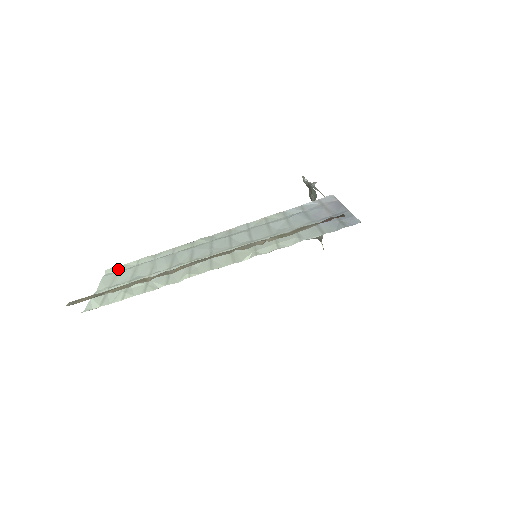
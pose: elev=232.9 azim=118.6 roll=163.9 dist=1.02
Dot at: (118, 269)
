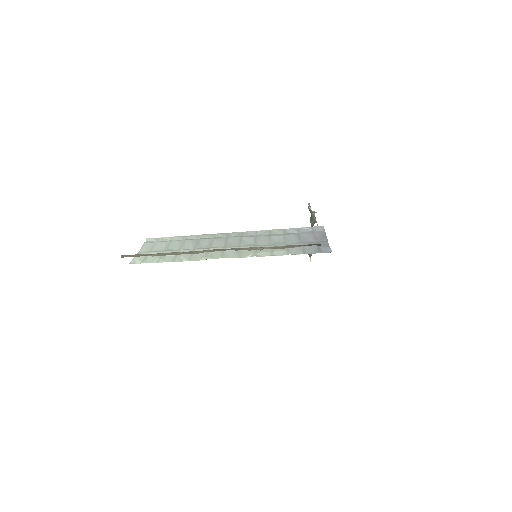
Dot at: (156, 240)
